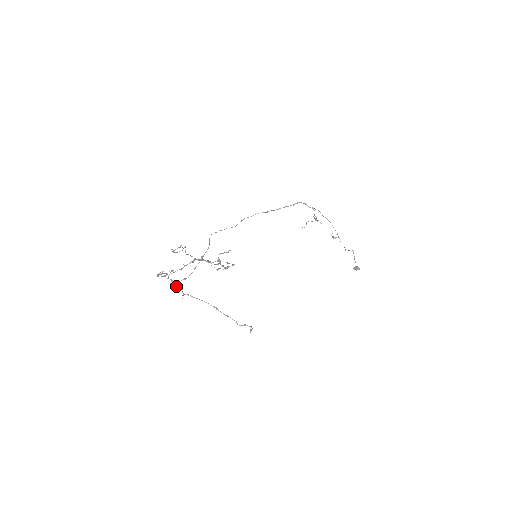
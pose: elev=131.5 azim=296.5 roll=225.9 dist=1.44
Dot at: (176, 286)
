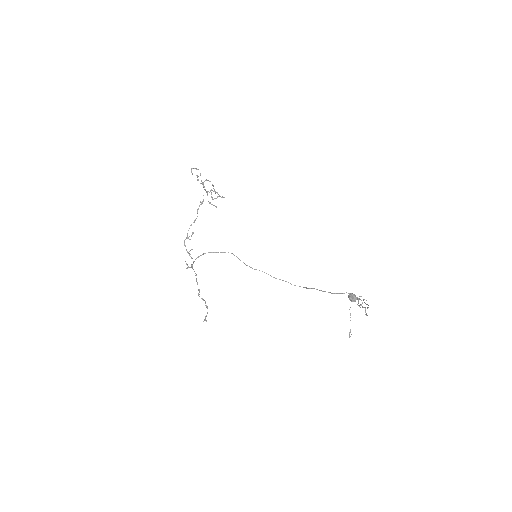
Dot at: occluded
